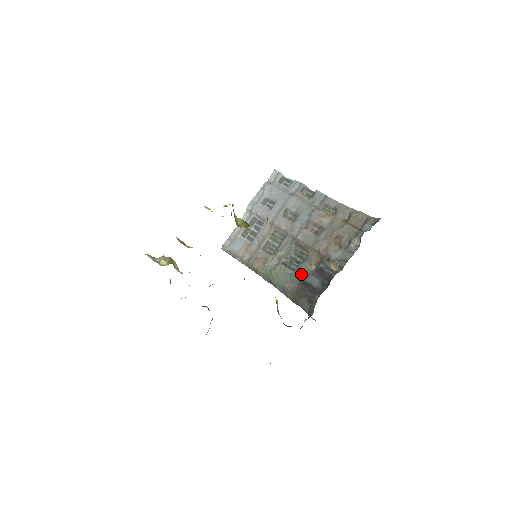
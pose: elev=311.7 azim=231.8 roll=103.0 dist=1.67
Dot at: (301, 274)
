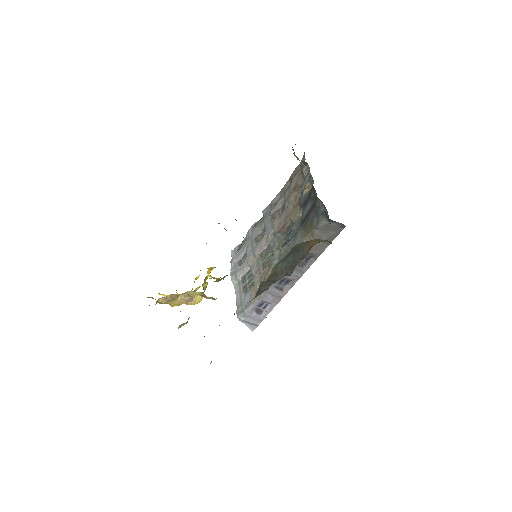
Dot at: (298, 225)
